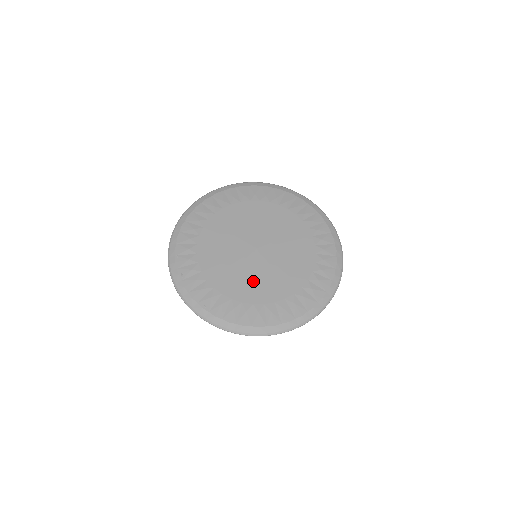
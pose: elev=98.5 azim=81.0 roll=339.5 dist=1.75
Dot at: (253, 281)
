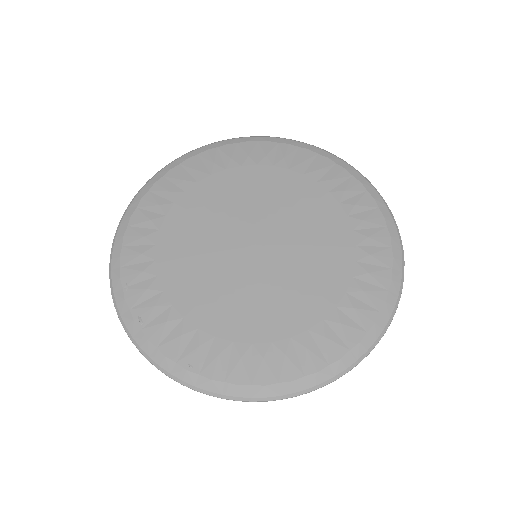
Dot at: (262, 301)
